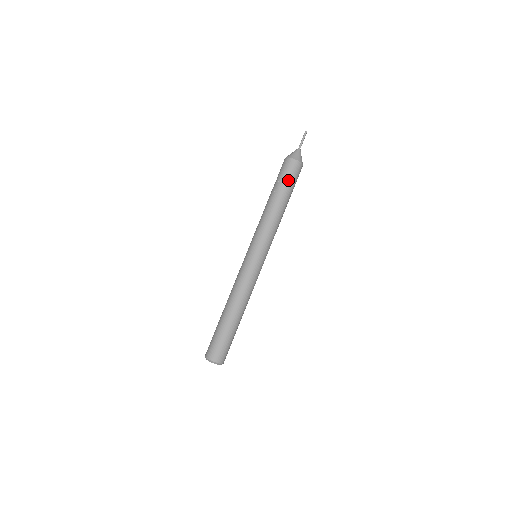
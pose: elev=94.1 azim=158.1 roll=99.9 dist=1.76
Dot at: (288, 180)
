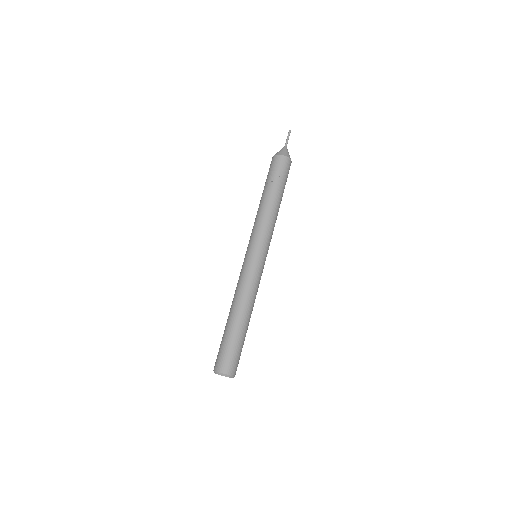
Dot at: (286, 180)
